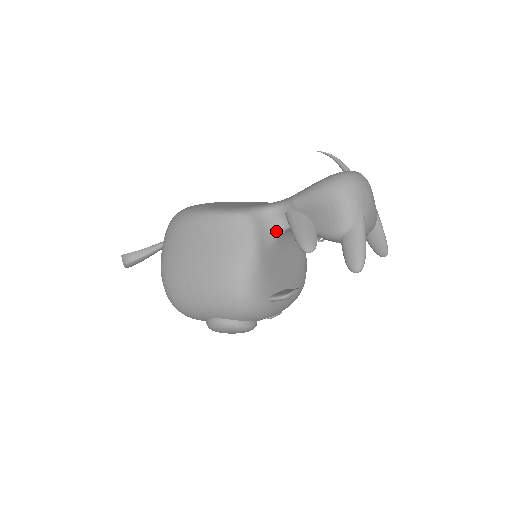
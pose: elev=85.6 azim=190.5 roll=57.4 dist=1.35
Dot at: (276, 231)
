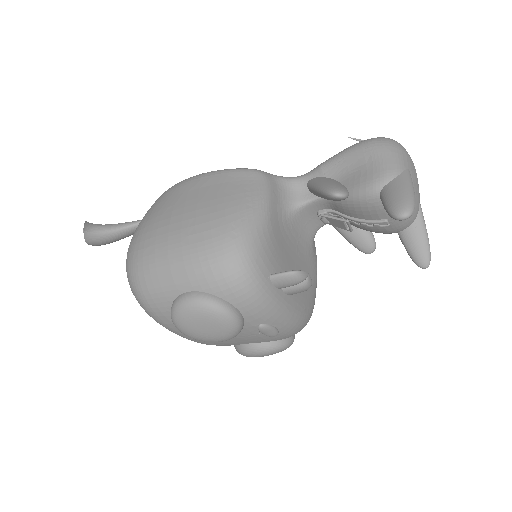
Dot at: (292, 203)
